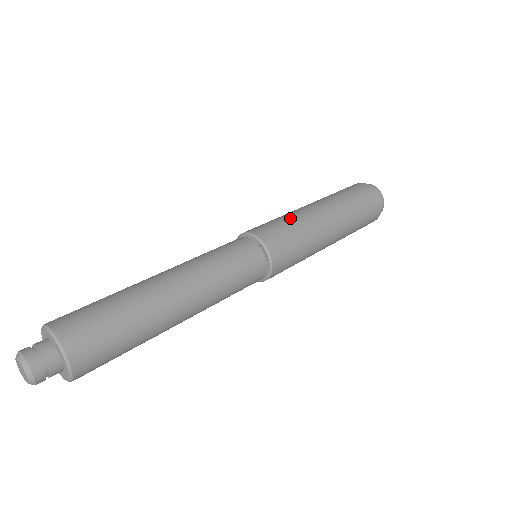
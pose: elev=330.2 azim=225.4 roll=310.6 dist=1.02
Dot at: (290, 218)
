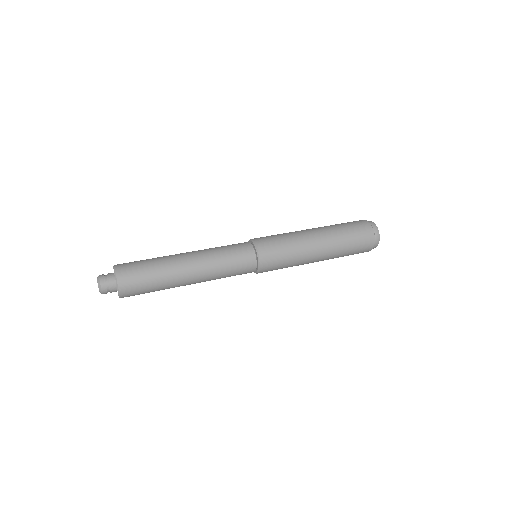
Dot at: occluded
